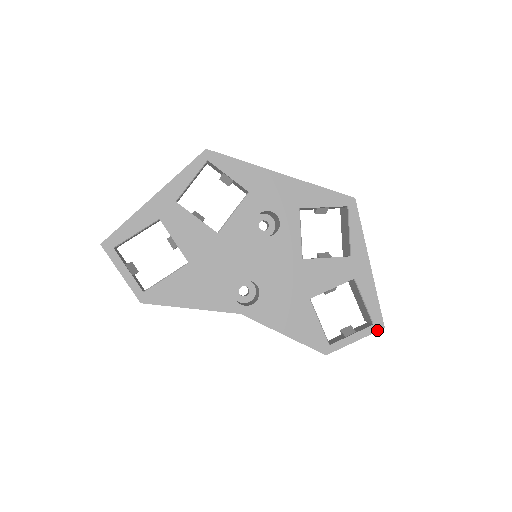
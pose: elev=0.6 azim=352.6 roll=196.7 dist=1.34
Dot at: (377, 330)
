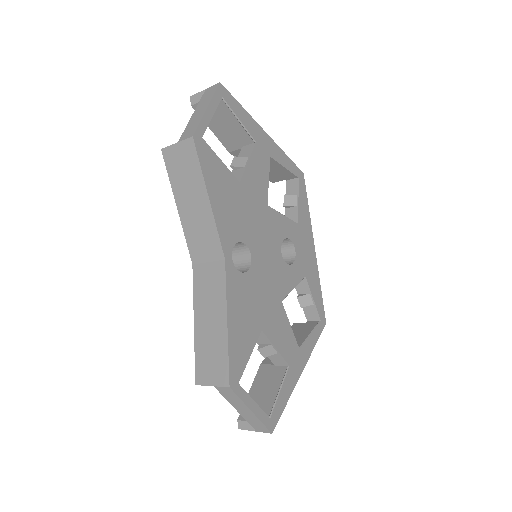
Dot at: (268, 427)
